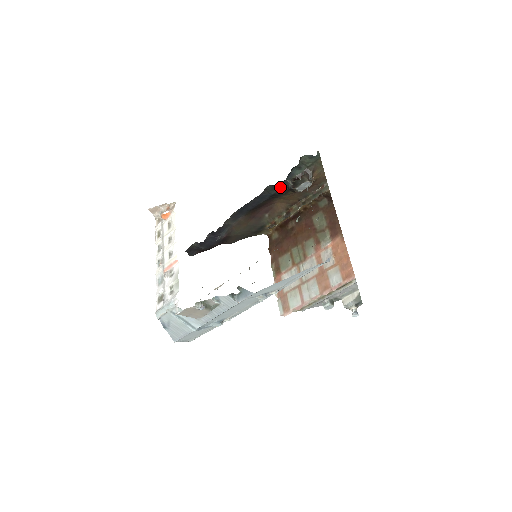
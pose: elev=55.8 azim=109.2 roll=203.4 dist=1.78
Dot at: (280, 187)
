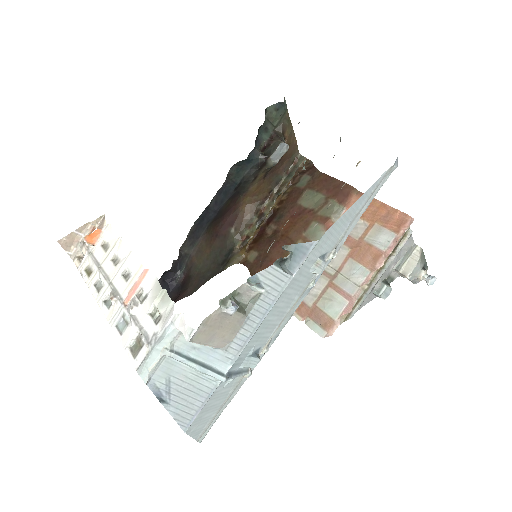
Dot at: (246, 167)
